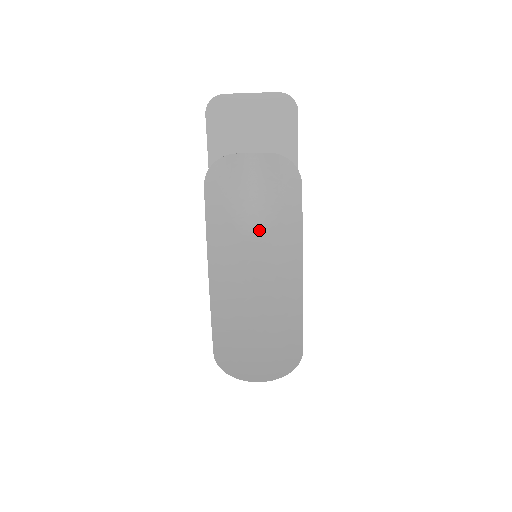
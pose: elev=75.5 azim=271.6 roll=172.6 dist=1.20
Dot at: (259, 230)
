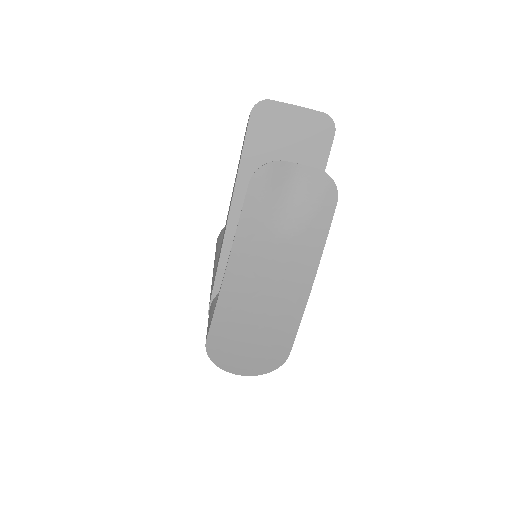
Dot at: (286, 235)
